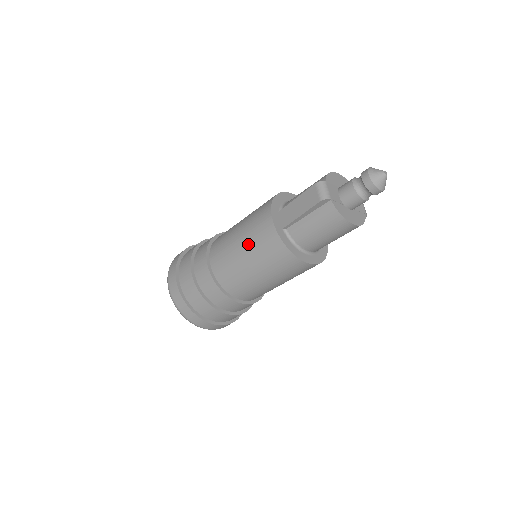
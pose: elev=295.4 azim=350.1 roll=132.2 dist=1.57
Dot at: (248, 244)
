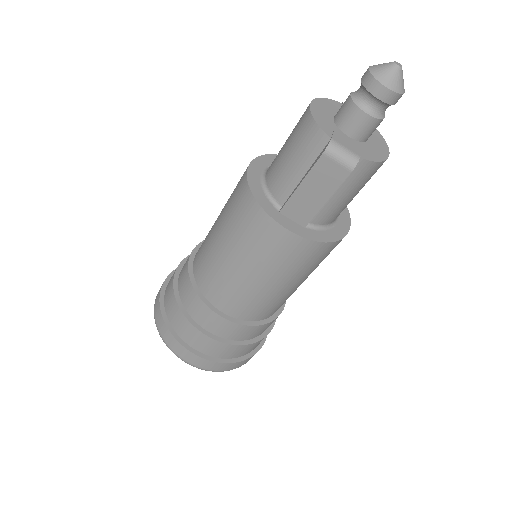
Dot at: (272, 272)
